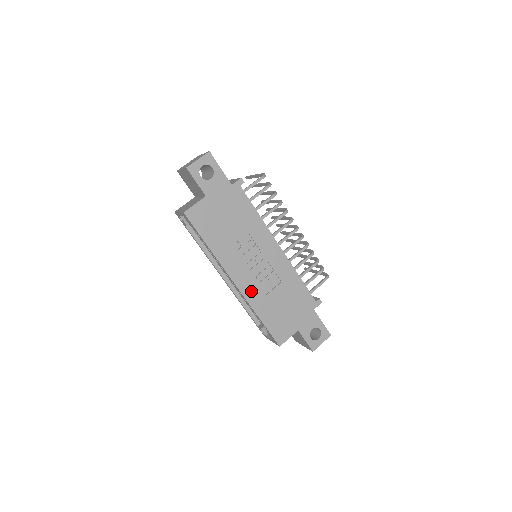
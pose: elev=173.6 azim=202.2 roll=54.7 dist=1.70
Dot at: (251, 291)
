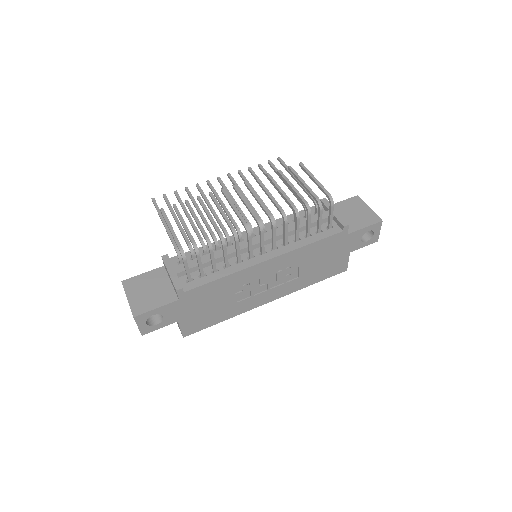
Dot at: (285, 290)
